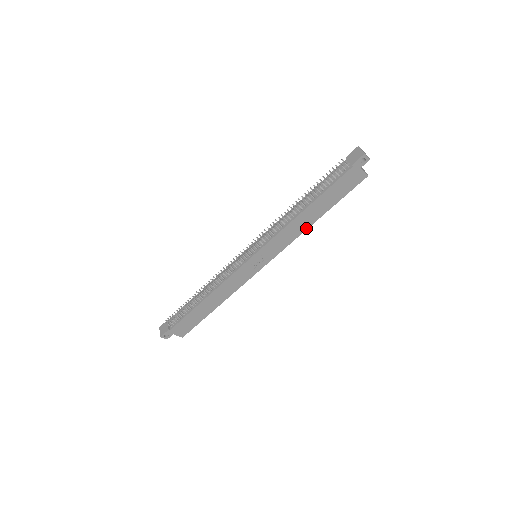
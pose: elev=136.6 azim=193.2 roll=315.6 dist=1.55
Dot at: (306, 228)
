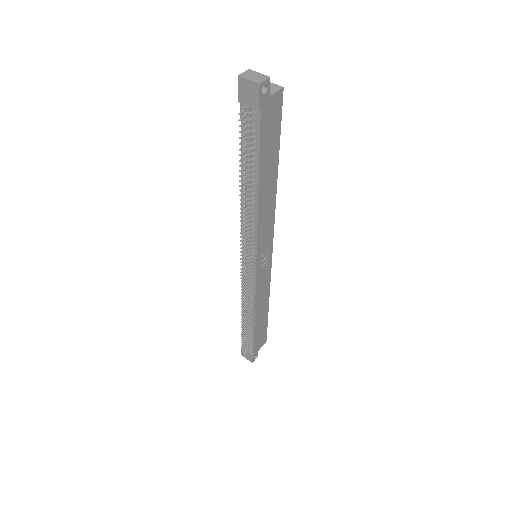
Dot at: (274, 195)
